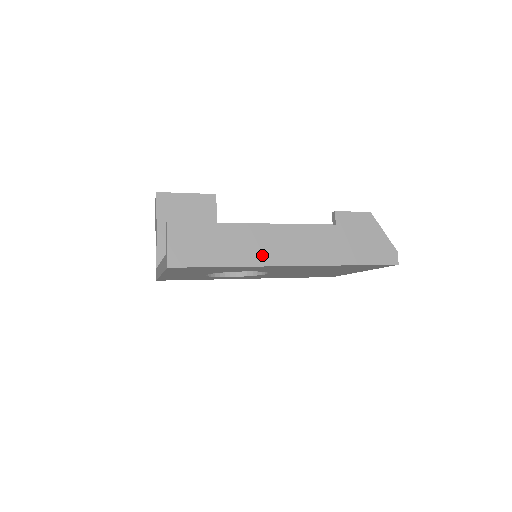
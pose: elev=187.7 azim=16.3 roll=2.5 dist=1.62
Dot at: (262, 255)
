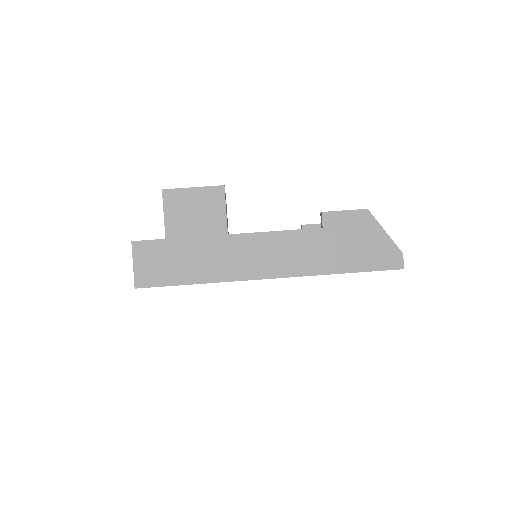
Dot at: (235, 269)
